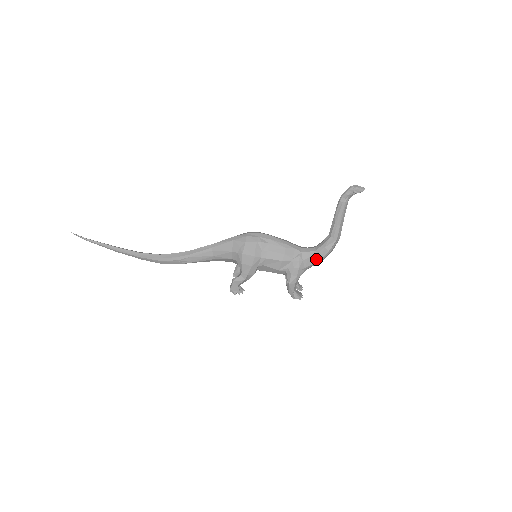
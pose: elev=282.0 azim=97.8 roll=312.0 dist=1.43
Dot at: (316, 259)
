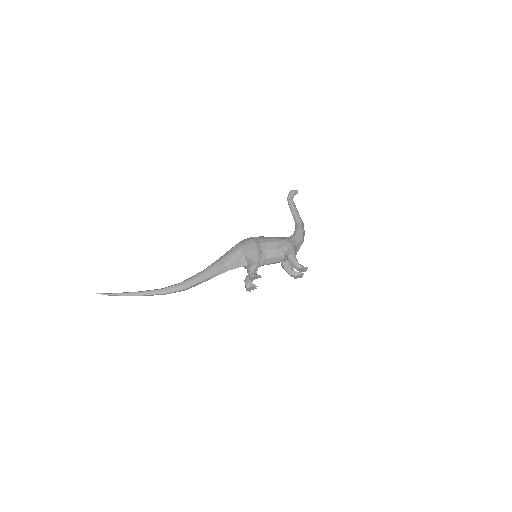
Dot at: (298, 238)
